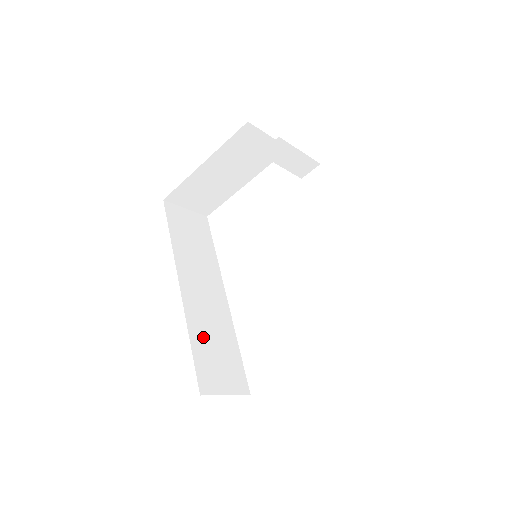
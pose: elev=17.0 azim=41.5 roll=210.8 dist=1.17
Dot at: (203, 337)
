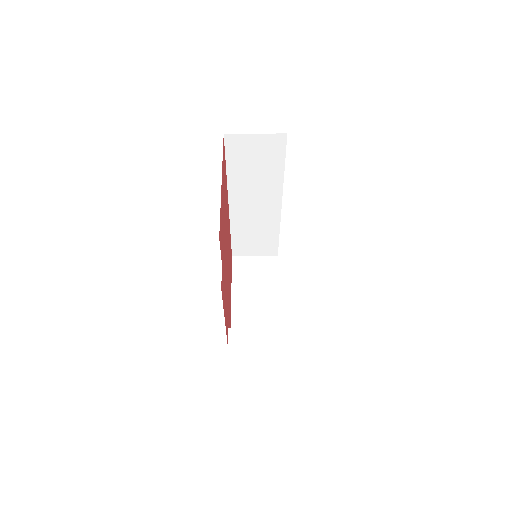
Dot at: (244, 232)
